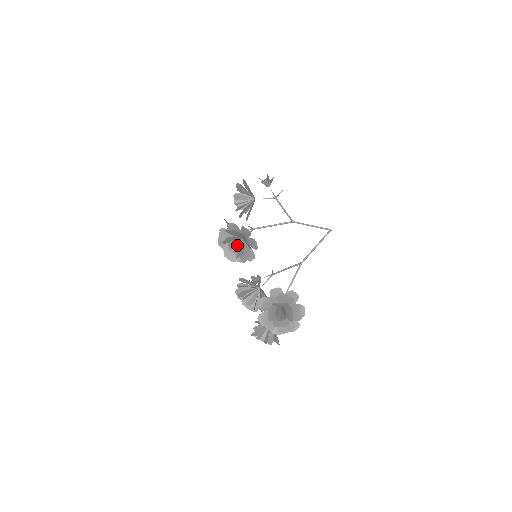
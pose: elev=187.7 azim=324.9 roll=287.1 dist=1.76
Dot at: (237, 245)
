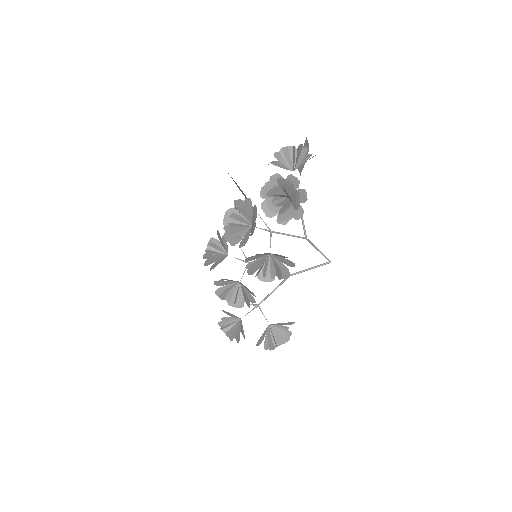
Dot at: (267, 266)
